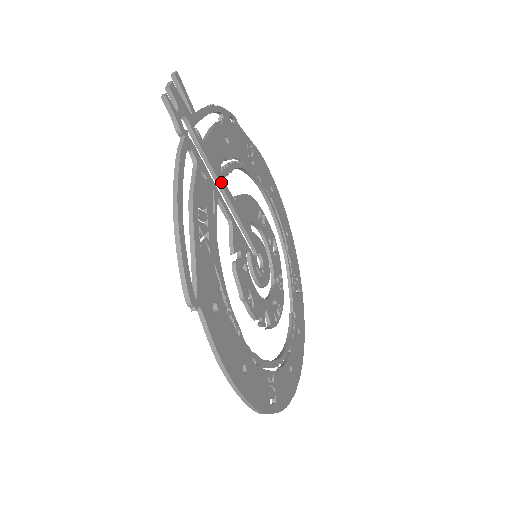
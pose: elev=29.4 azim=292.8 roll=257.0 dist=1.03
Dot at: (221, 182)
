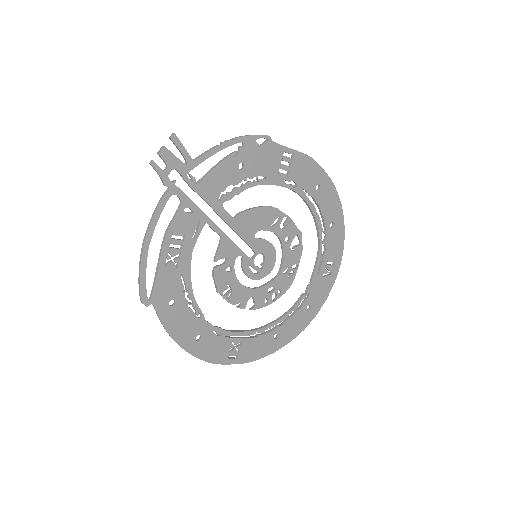
Dot at: (216, 208)
